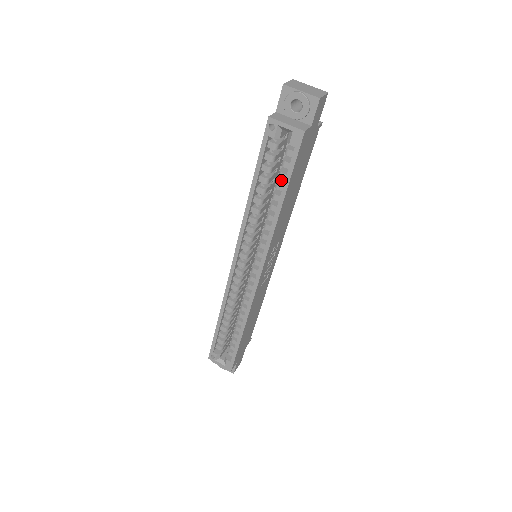
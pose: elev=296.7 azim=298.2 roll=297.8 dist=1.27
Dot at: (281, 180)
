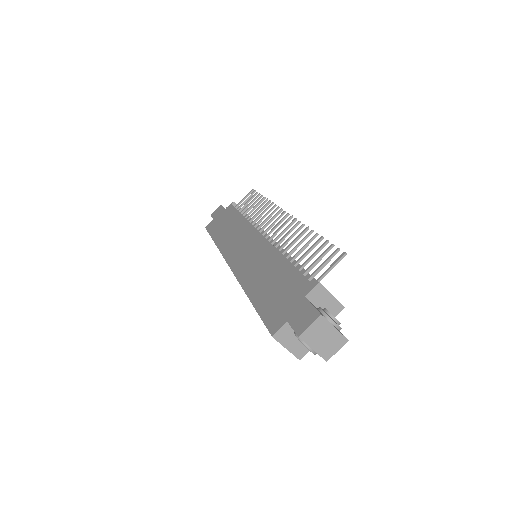
Dot at: occluded
